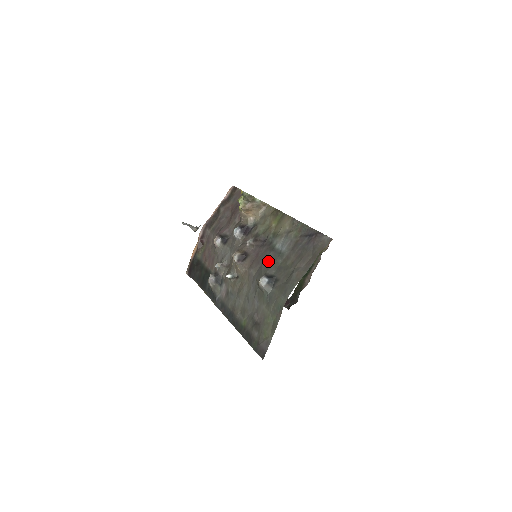
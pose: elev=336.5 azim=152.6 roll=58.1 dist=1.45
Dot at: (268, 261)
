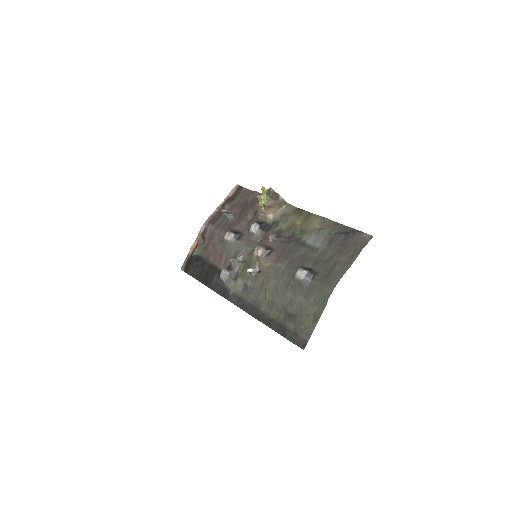
Dot at: (300, 255)
